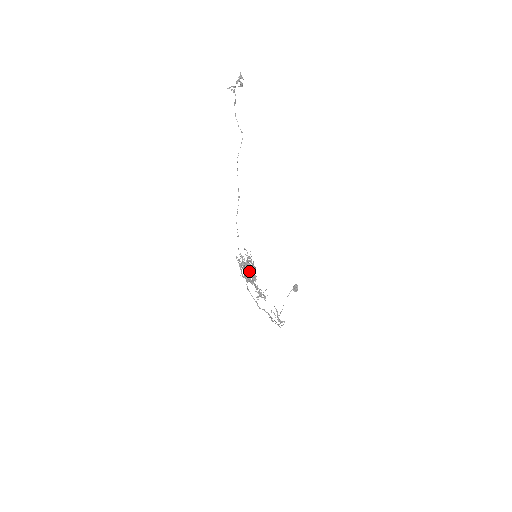
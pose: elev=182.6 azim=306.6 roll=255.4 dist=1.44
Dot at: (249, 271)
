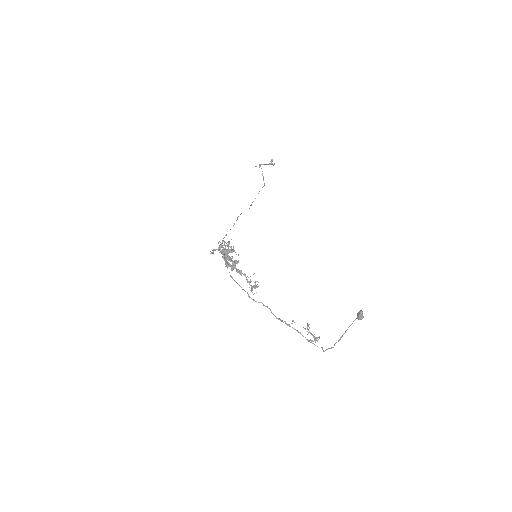
Dot at: (224, 253)
